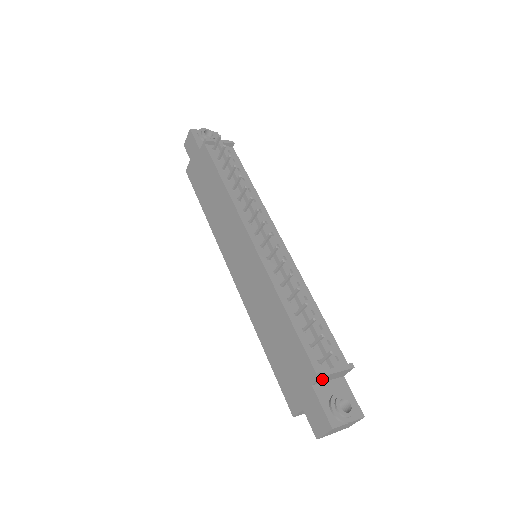
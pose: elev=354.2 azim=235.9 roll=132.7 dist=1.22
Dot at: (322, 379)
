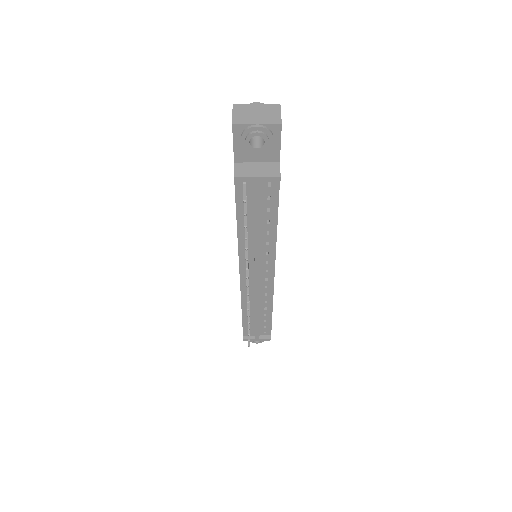
Dot at: (247, 335)
